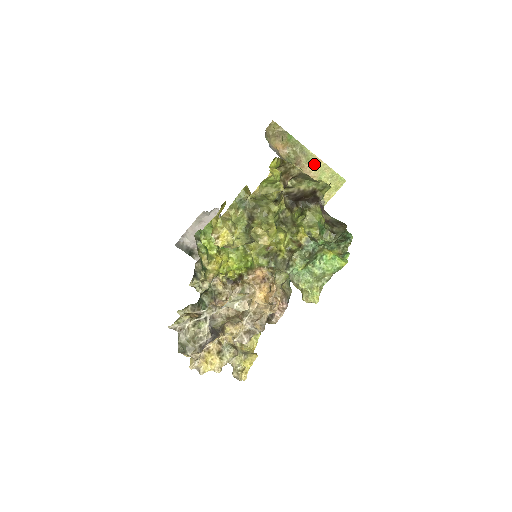
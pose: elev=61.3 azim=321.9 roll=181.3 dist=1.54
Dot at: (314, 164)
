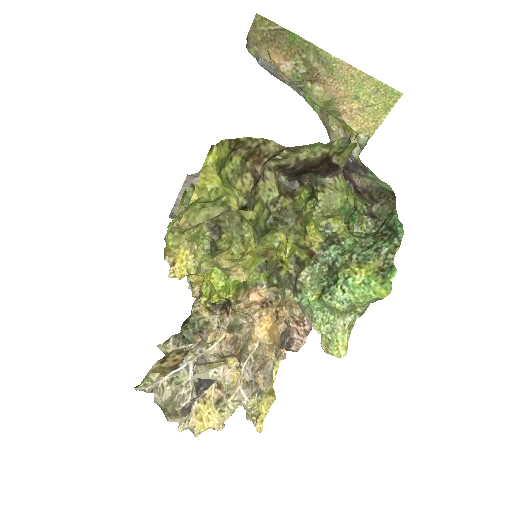
Dot at: (342, 76)
